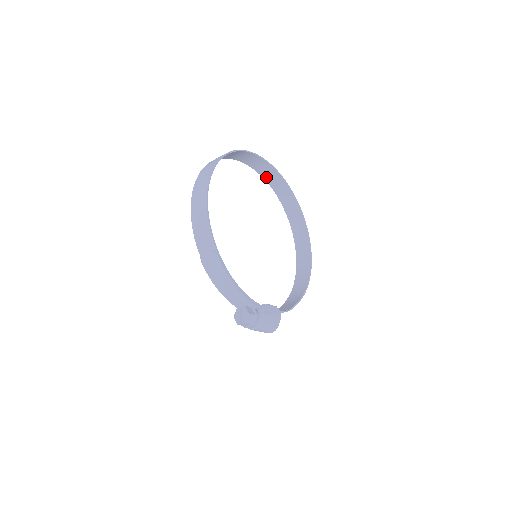
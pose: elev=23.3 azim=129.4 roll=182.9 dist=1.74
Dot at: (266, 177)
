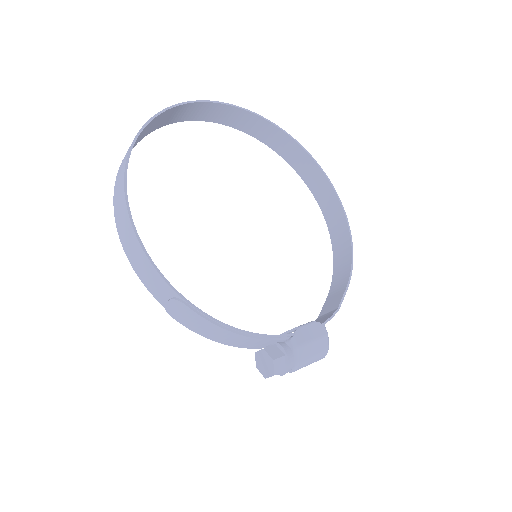
Dot at: (231, 123)
